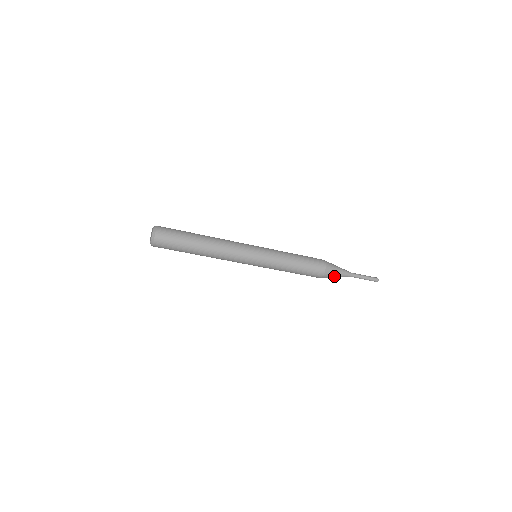
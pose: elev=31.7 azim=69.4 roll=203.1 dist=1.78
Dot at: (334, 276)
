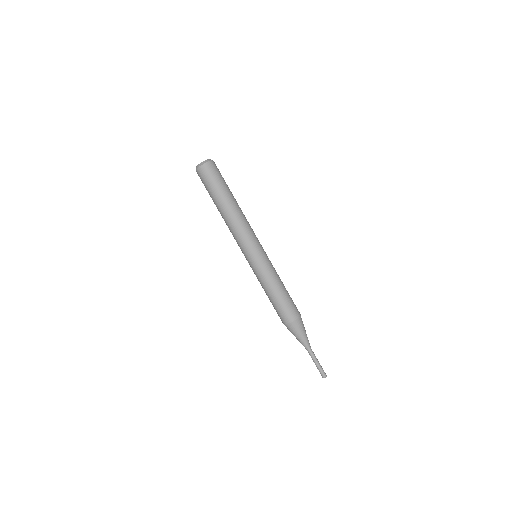
Dot at: (302, 331)
